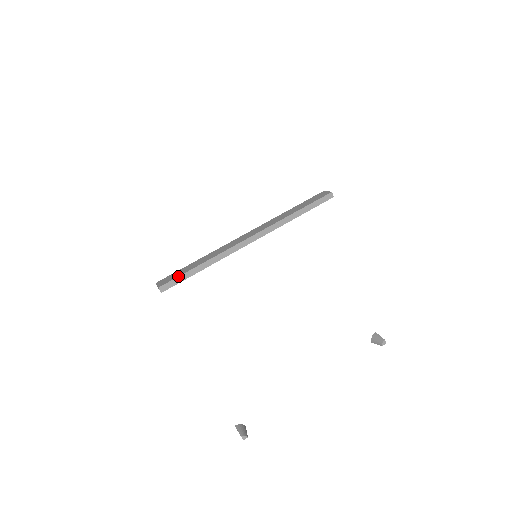
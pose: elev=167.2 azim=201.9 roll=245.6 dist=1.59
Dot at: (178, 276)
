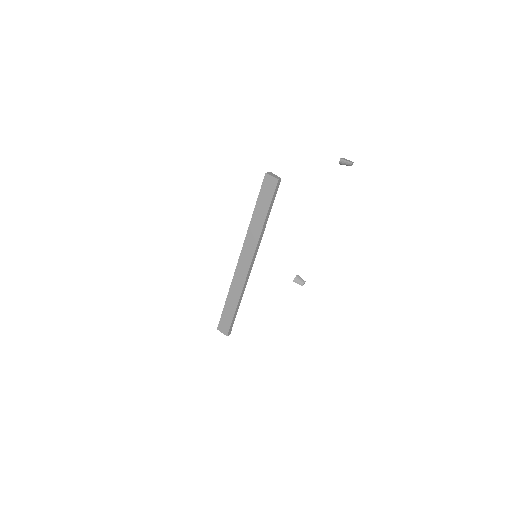
Dot at: (231, 323)
